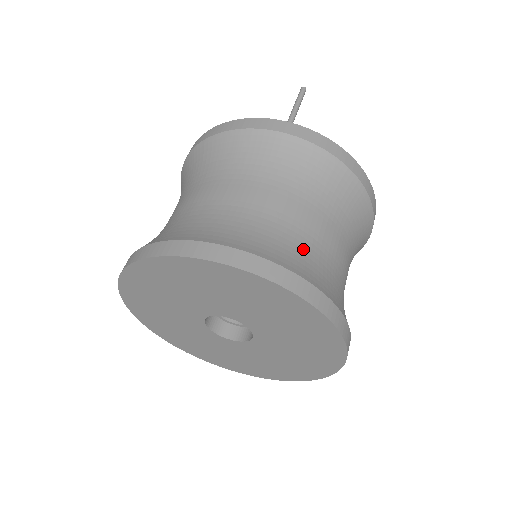
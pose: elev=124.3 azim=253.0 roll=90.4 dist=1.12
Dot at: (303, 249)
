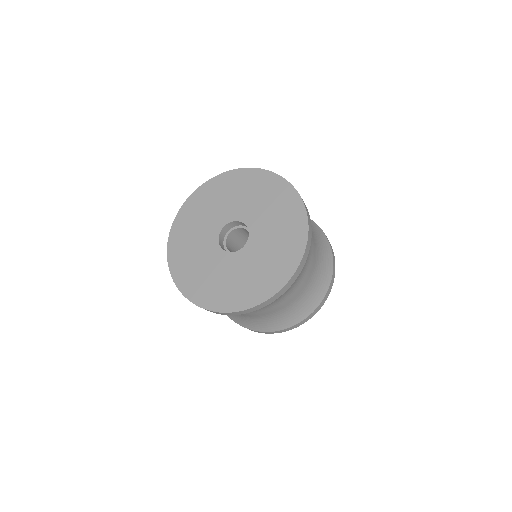
Dot at: occluded
